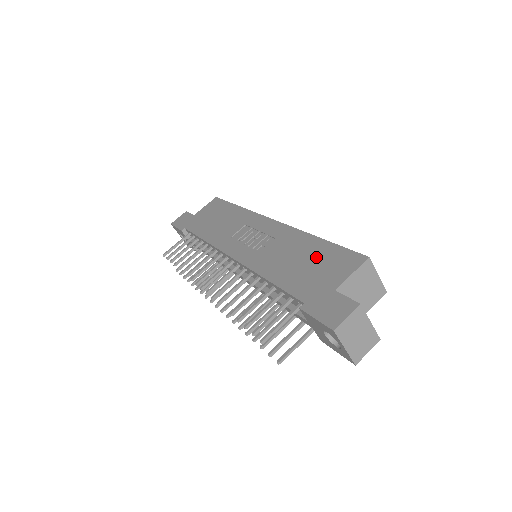
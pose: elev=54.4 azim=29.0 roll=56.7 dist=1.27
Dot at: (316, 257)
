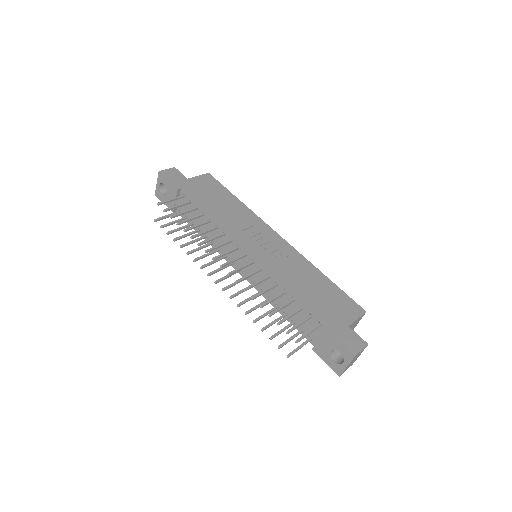
Dot at: (328, 292)
